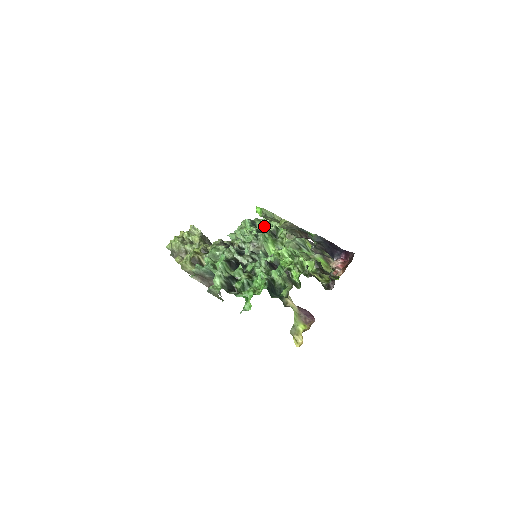
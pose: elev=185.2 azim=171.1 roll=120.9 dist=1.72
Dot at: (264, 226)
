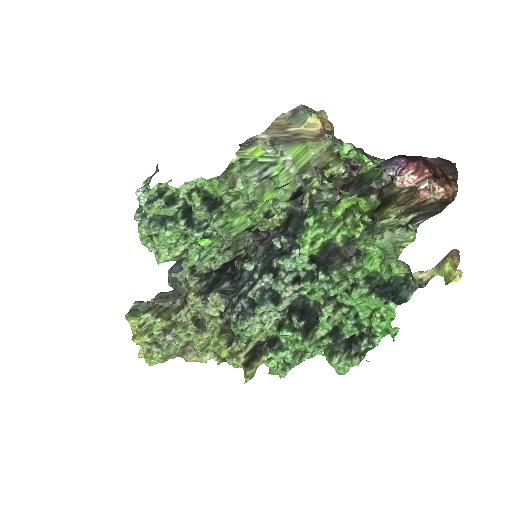
Dot at: (172, 204)
